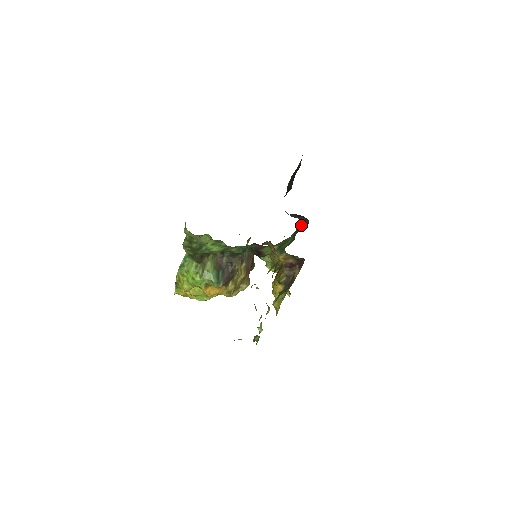
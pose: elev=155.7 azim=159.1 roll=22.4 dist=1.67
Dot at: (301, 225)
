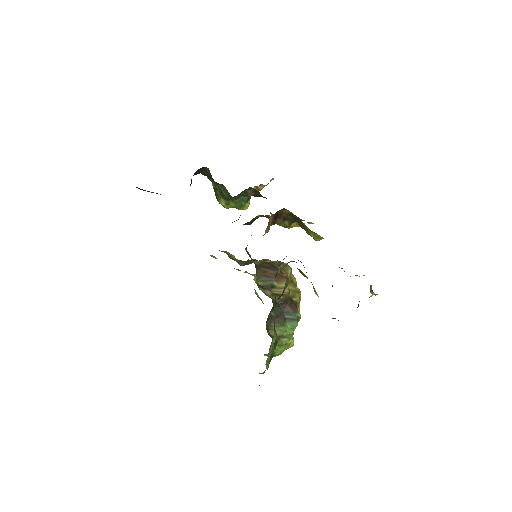
Dot at: (204, 173)
